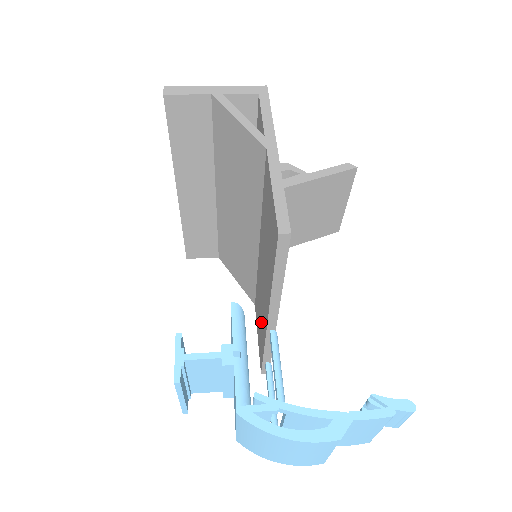
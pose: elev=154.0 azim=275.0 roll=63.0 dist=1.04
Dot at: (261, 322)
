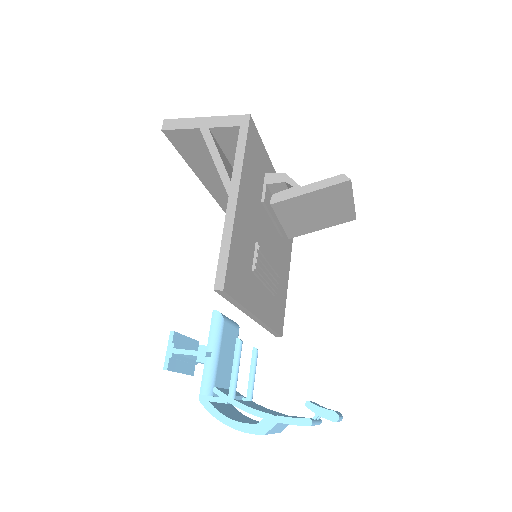
Dot at: occluded
